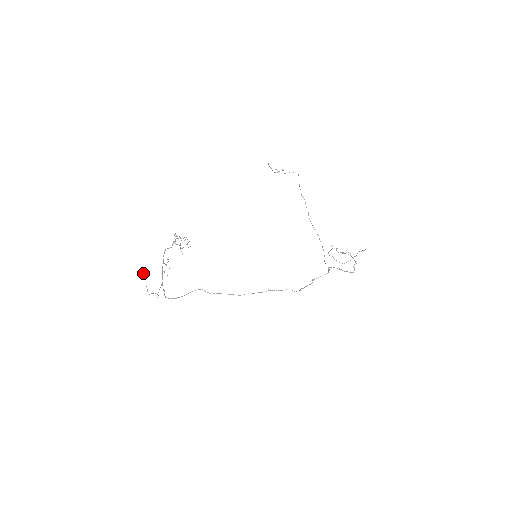
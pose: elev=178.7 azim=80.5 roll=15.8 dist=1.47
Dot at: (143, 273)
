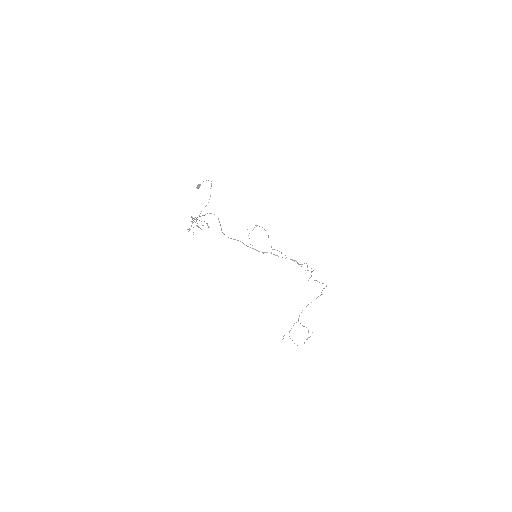
Dot at: (199, 185)
